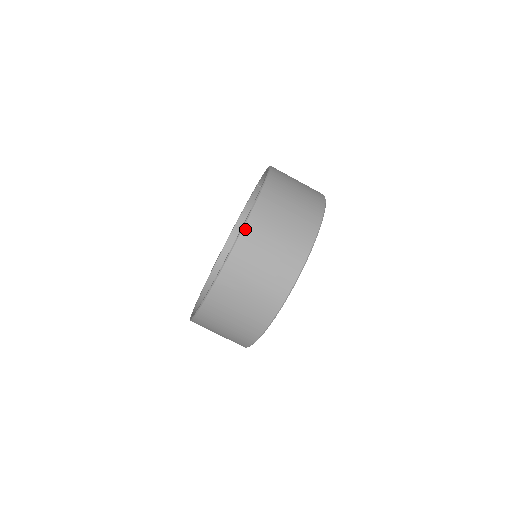
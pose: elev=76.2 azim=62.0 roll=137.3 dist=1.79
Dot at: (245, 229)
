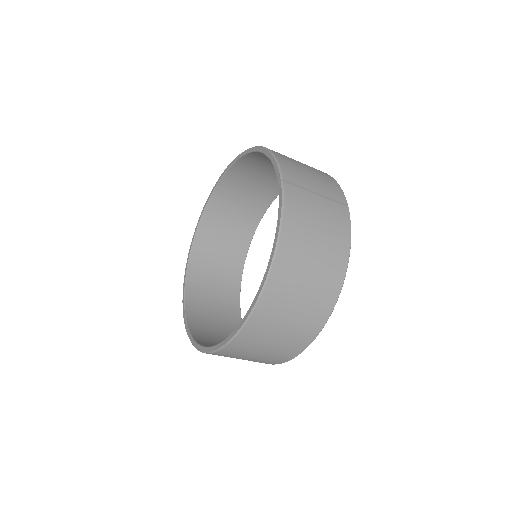
Dot at: occluded
